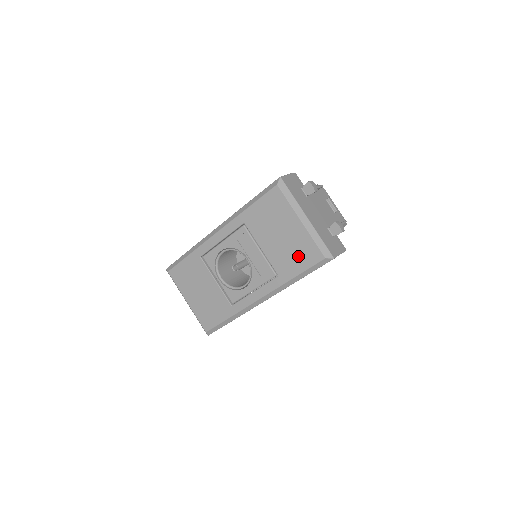
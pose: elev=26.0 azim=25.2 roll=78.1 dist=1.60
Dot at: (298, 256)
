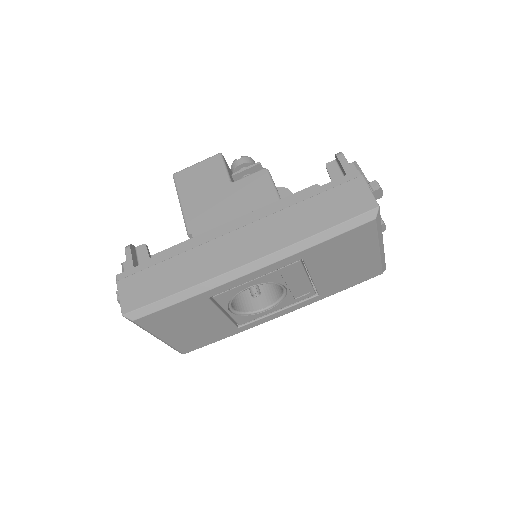
Dot at: (354, 277)
